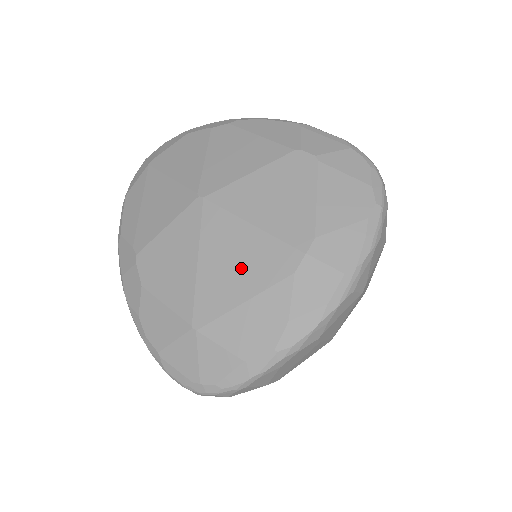
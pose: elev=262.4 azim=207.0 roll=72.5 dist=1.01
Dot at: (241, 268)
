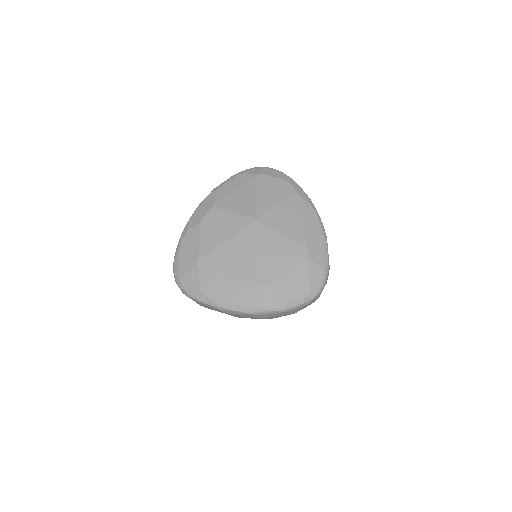
Dot at: (236, 262)
